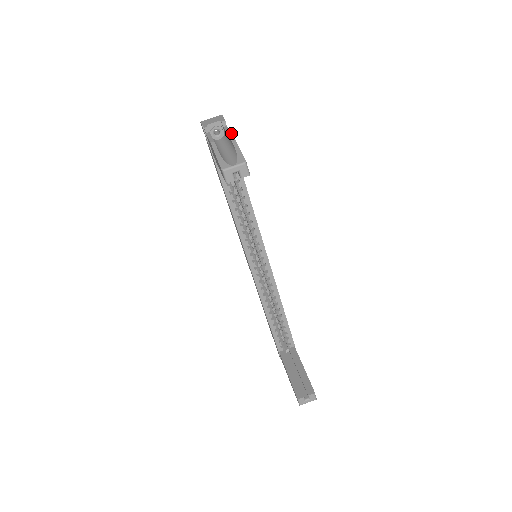
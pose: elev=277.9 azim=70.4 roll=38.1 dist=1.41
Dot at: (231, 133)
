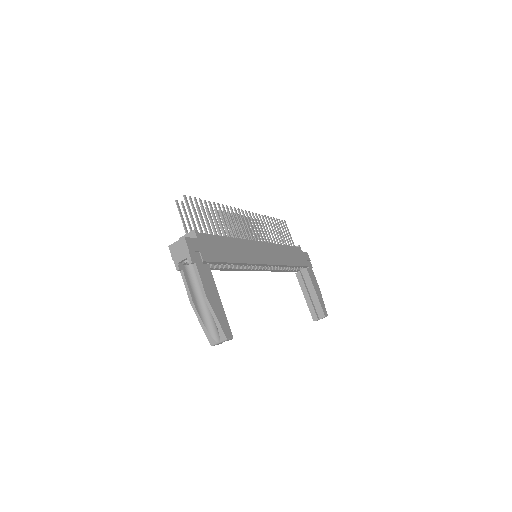
Dot at: (204, 291)
